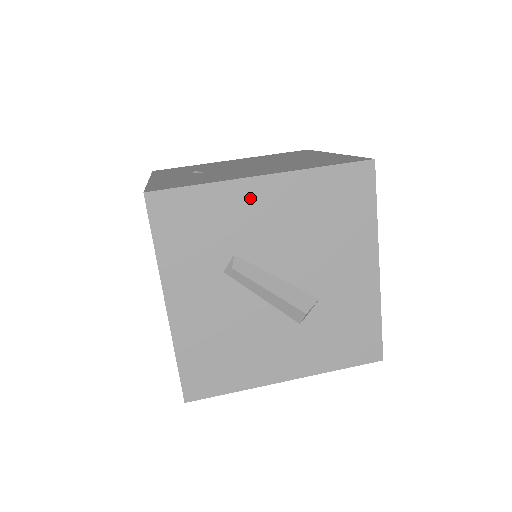
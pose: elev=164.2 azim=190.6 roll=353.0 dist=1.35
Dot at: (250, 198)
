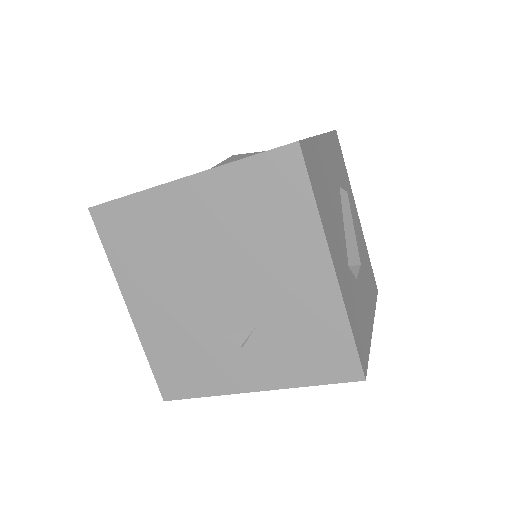
Dot at: (353, 205)
